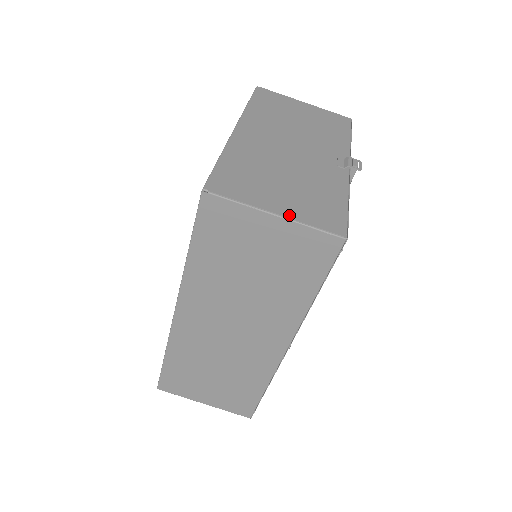
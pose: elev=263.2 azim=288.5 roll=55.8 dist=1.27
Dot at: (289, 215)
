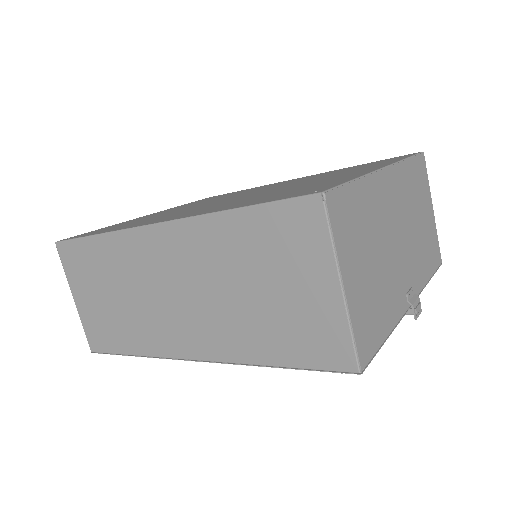
Dot at: (350, 300)
